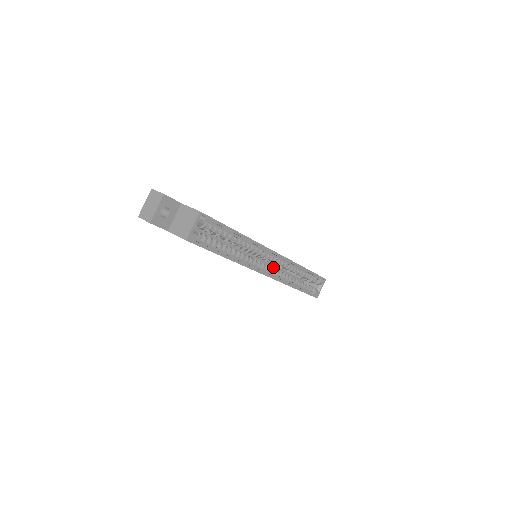
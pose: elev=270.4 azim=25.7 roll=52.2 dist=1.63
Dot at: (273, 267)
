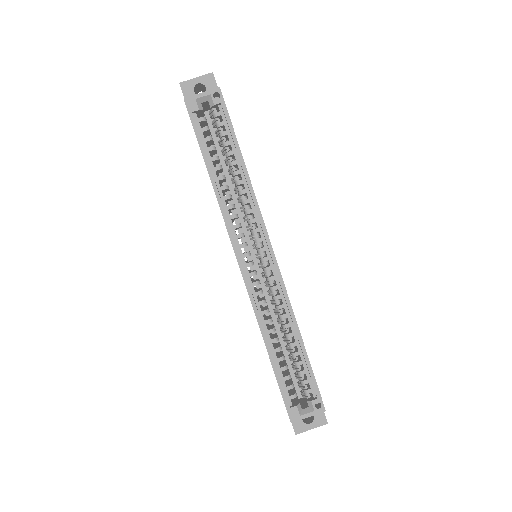
Dot at: (269, 307)
